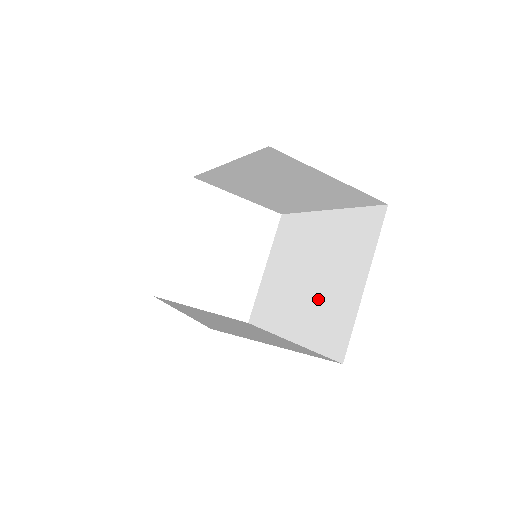
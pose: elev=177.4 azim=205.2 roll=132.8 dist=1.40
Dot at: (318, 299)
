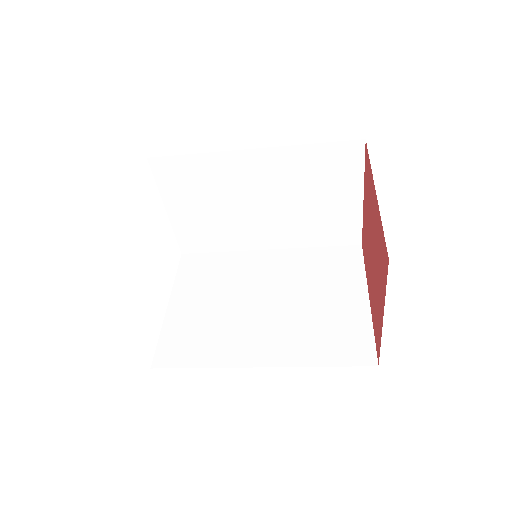
Dot at: (302, 319)
